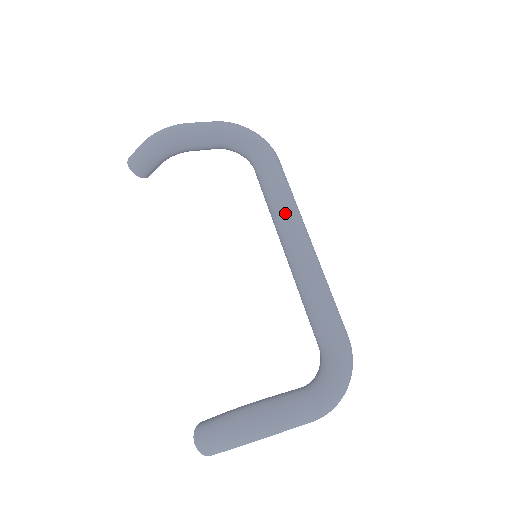
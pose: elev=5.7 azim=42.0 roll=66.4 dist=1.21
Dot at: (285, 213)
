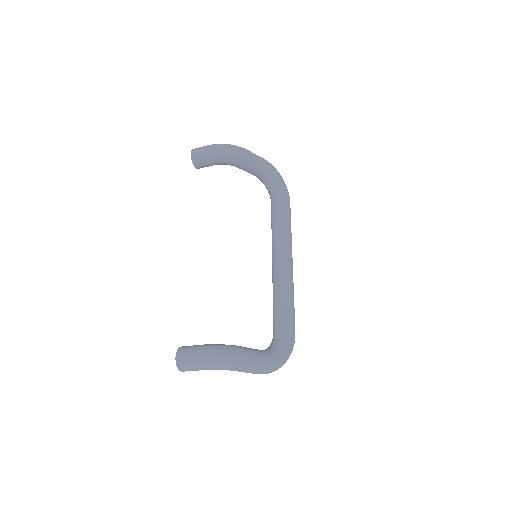
Dot at: (284, 238)
